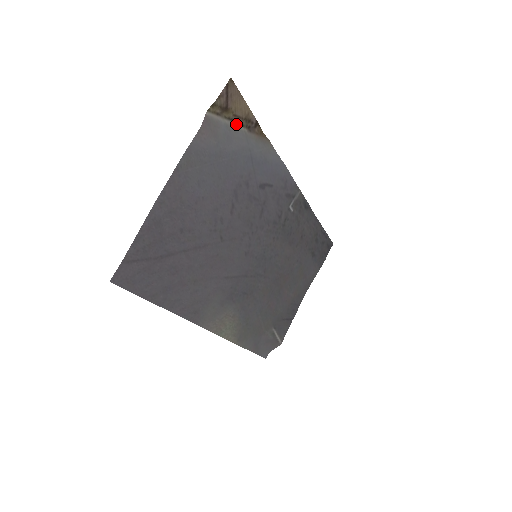
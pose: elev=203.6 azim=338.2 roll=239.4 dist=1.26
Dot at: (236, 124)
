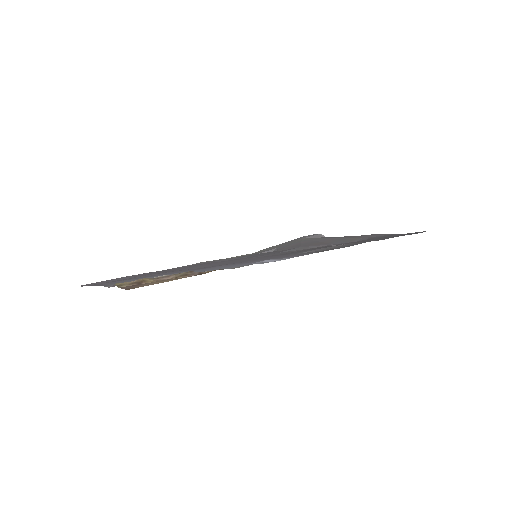
Dot at: (167, 275)
